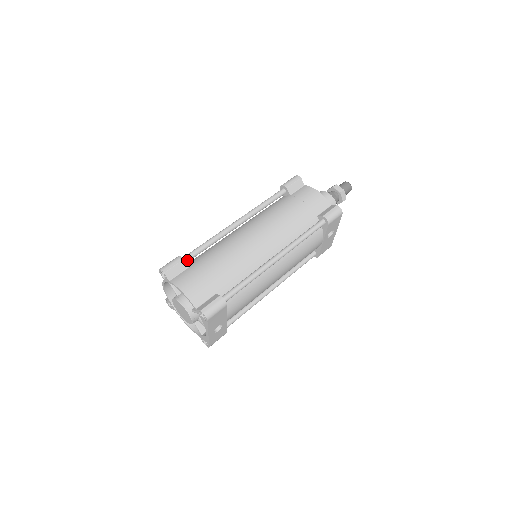
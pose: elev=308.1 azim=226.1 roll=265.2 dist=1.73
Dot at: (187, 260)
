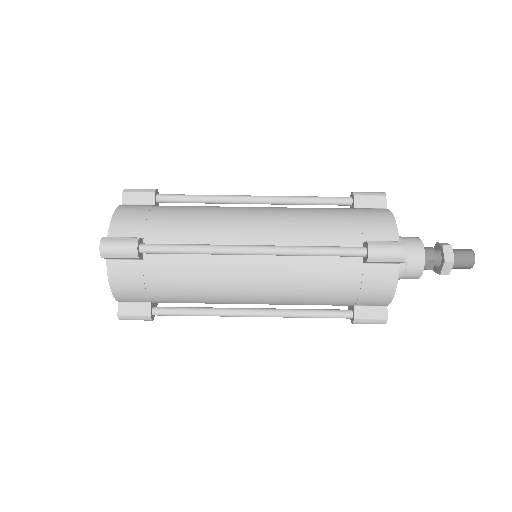
Dot at: (146, 253)
